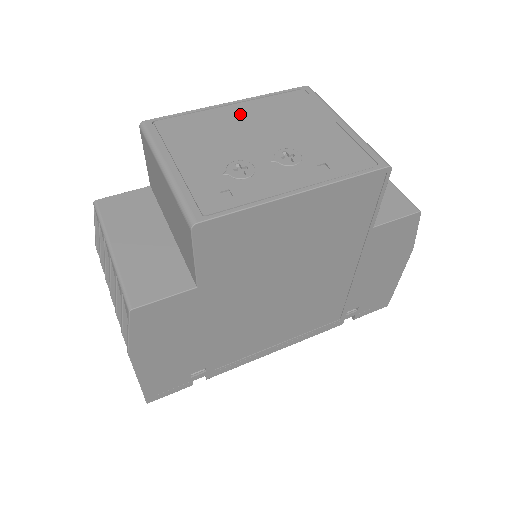
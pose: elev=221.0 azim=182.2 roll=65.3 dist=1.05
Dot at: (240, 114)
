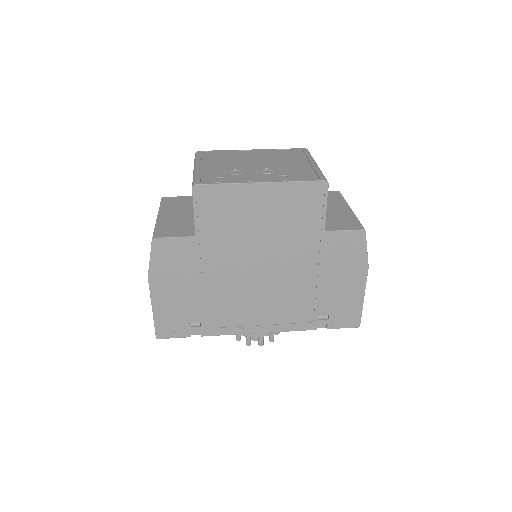
Dot at: (254, 154)
